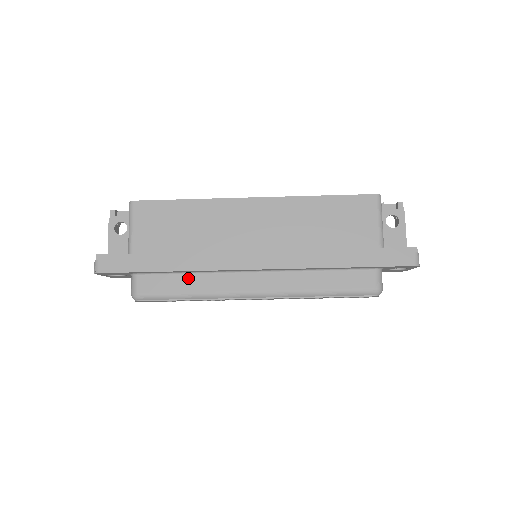
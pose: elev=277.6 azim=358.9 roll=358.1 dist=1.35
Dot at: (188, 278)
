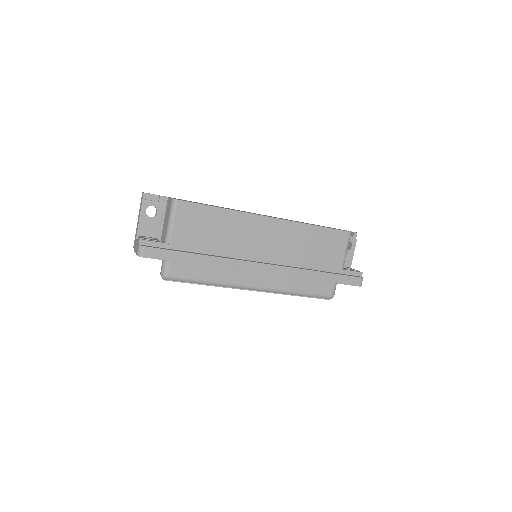
Dot at: (210, 270)
